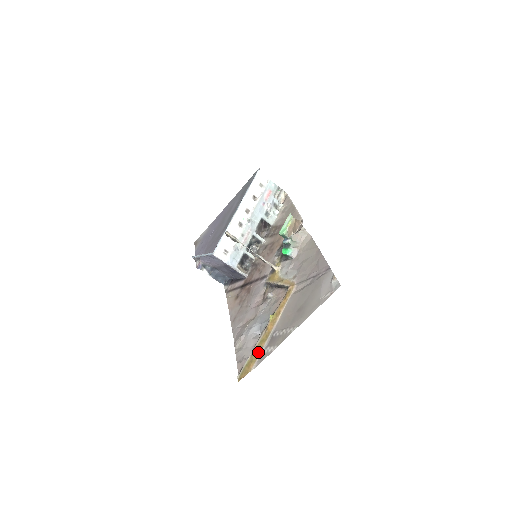
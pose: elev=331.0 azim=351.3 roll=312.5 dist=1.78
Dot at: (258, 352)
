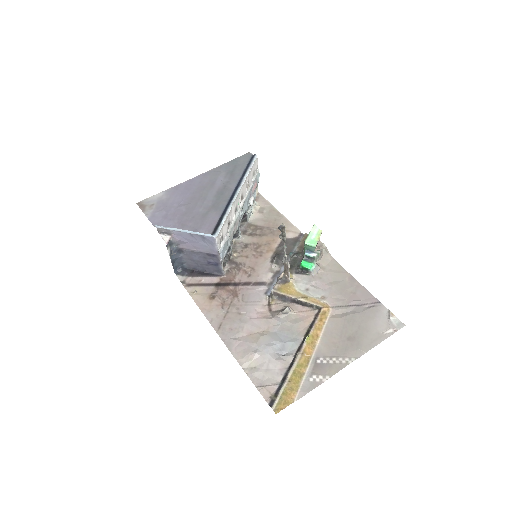
Dot at: (299, 379)
